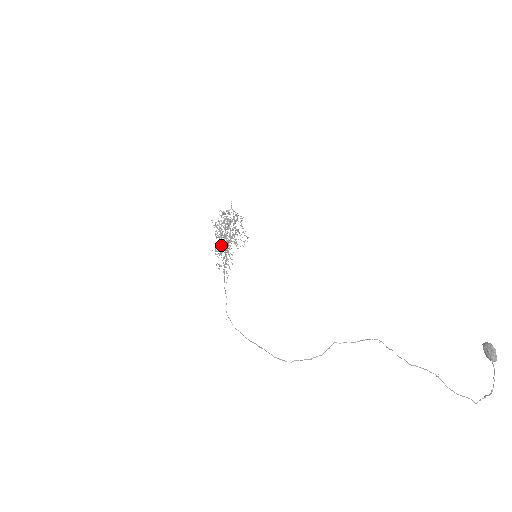
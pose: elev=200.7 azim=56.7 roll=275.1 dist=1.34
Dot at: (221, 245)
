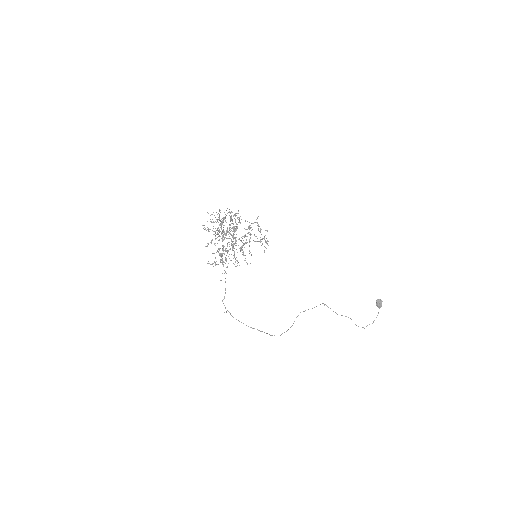
Dot at: occluded
